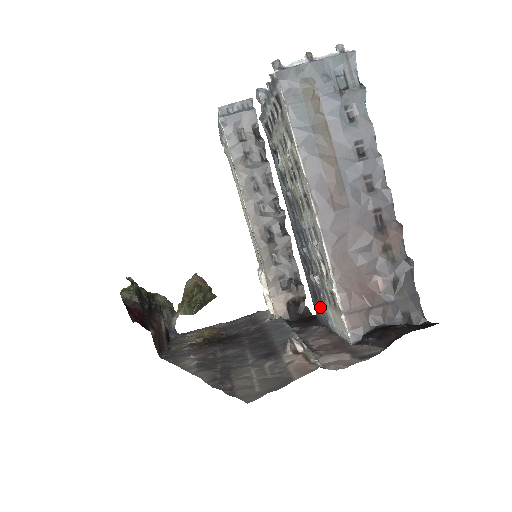
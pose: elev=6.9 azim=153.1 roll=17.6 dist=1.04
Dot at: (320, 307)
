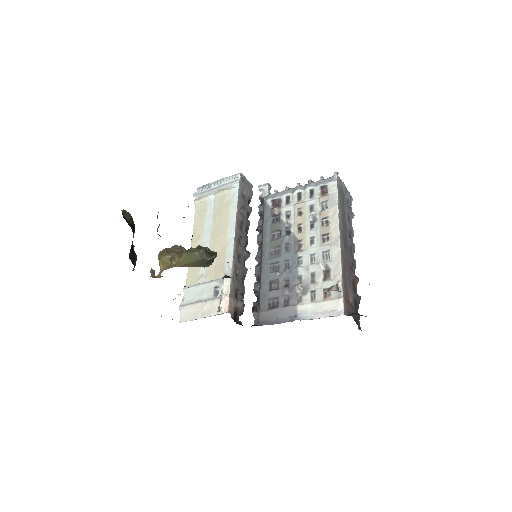
Dot at: (283, 310)
